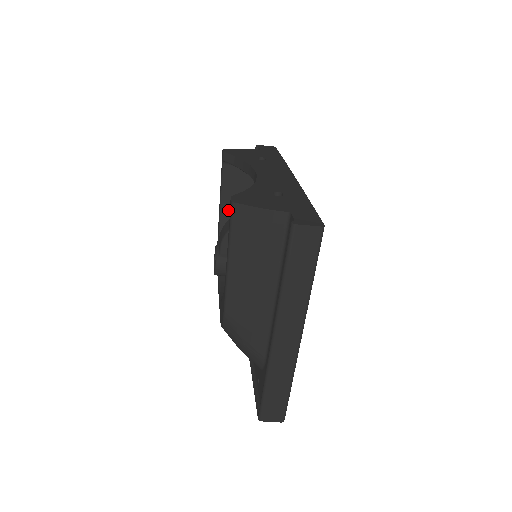
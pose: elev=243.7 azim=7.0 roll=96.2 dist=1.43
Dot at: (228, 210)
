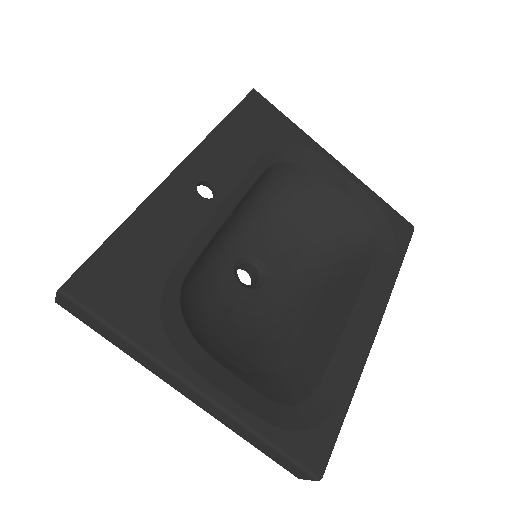
Dot at: occluded
